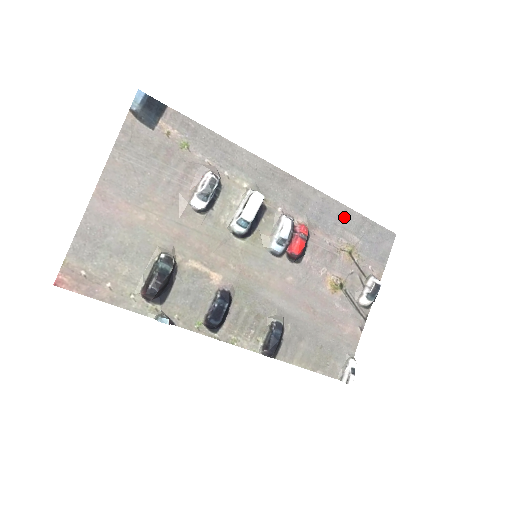
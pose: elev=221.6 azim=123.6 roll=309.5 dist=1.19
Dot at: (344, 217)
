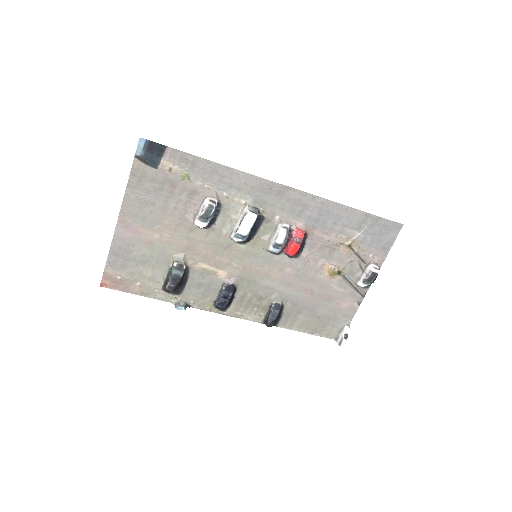
Dot at: (345, 216)
